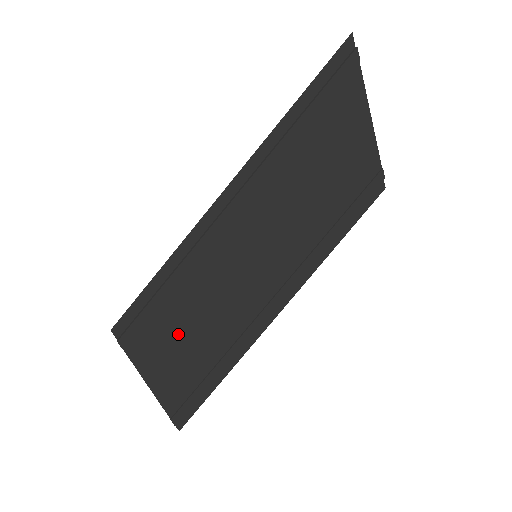
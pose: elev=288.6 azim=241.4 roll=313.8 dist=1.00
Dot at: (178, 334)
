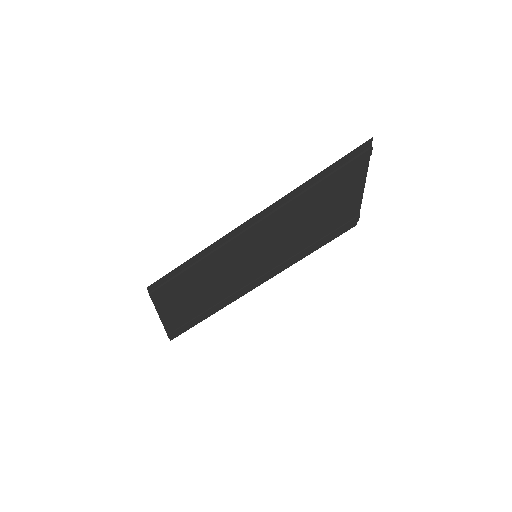
Dot at: (189, 293)
